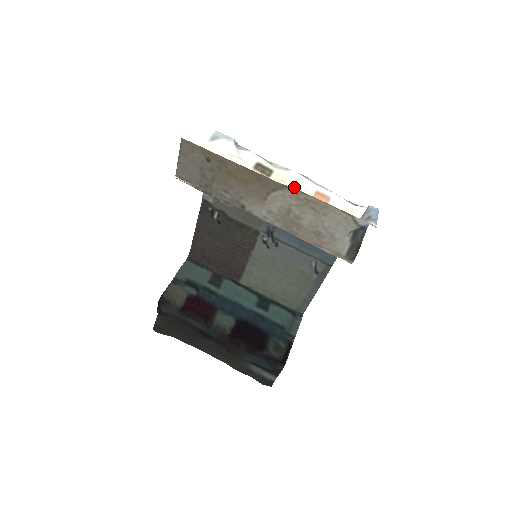
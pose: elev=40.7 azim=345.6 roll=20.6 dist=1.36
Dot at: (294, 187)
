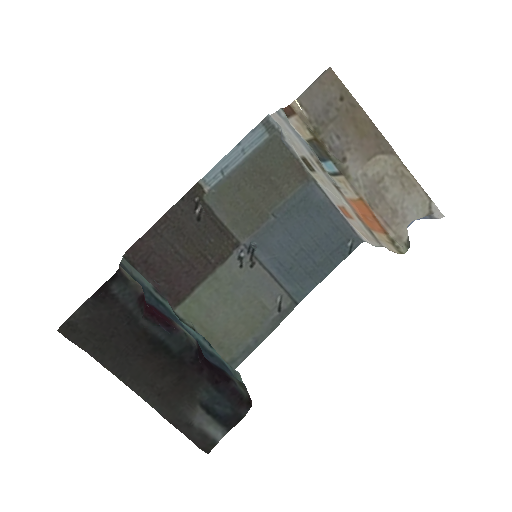
Dot at: (331, 190)
